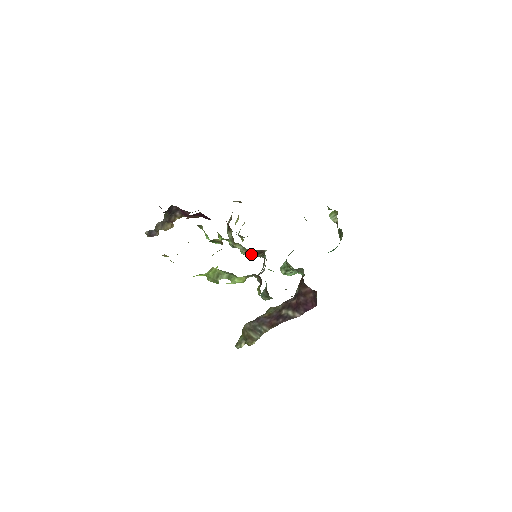
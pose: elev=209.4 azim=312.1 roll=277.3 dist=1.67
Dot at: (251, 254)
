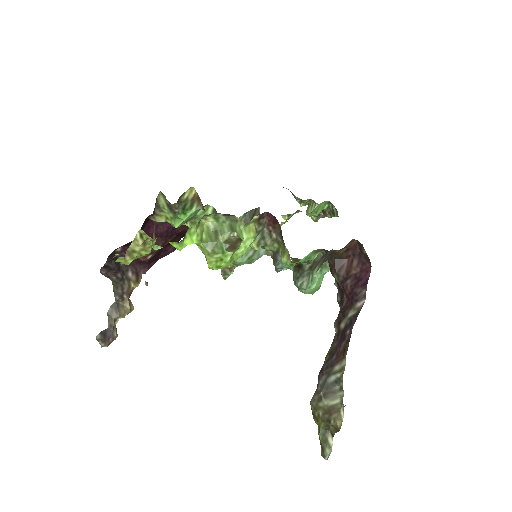
Dot at: occluded
